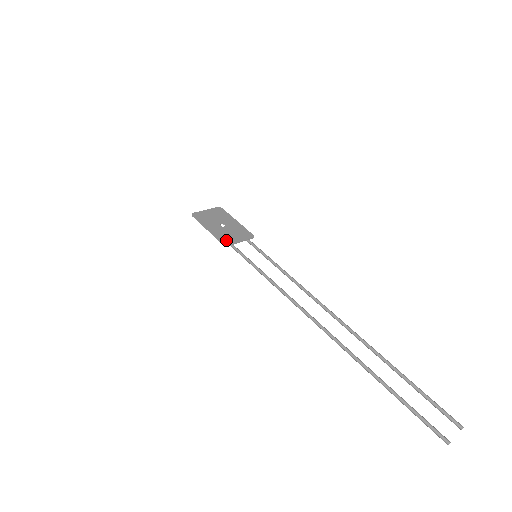
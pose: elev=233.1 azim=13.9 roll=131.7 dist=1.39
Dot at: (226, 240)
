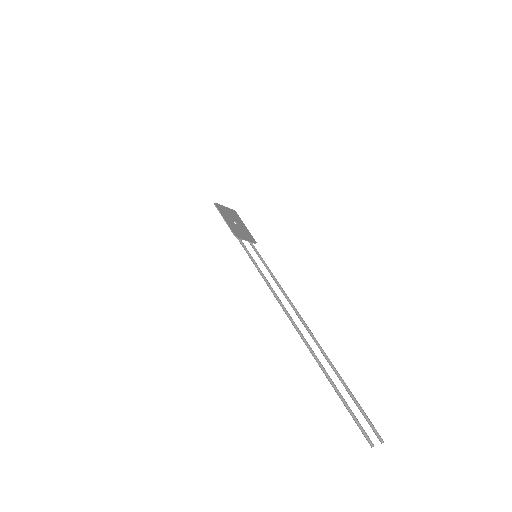
Dot at: (237, 233)
